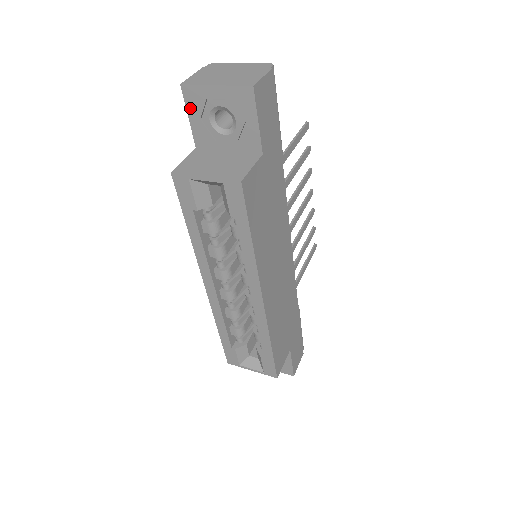
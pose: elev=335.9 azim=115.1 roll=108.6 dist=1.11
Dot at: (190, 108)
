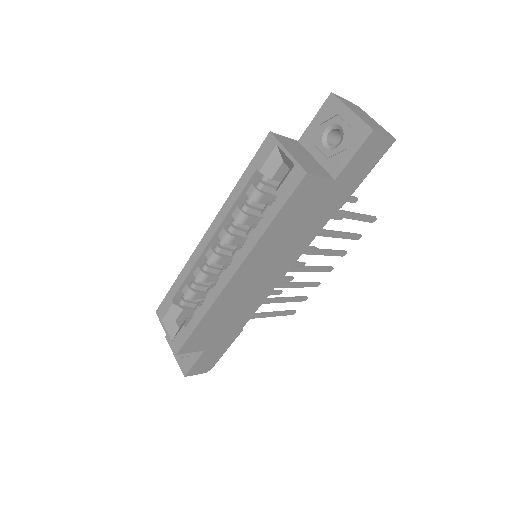
Dot at: (322, 112)
